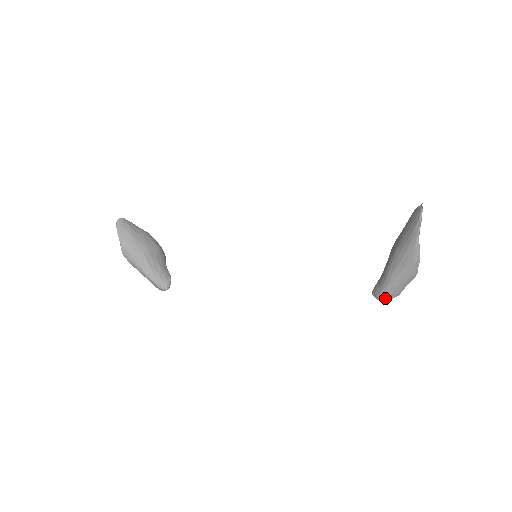
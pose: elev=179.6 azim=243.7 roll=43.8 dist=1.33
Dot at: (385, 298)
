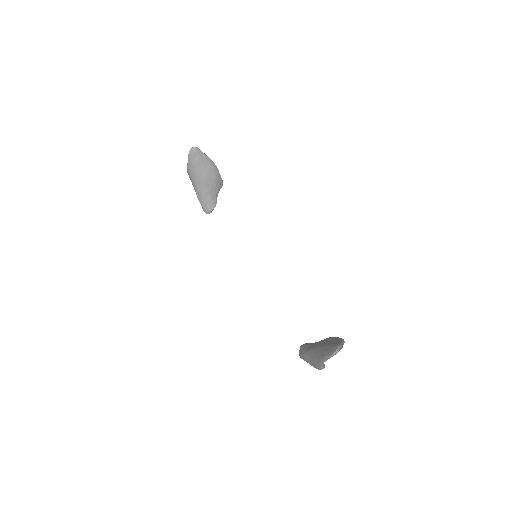
Dot at: occluded
